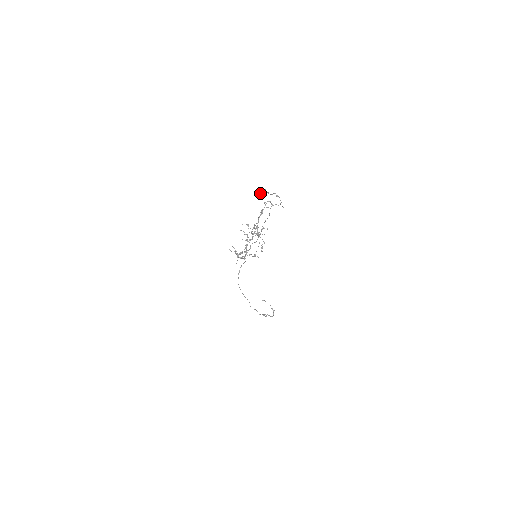
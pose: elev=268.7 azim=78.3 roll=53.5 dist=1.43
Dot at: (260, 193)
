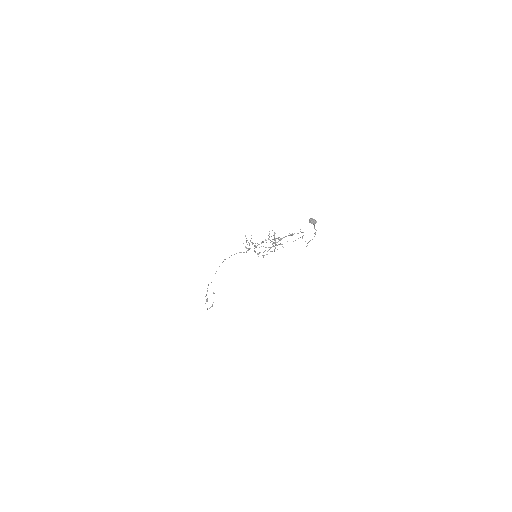
Dot at: (312, 220)
